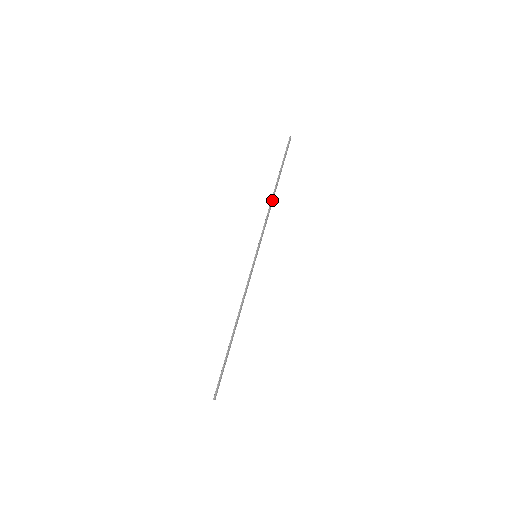
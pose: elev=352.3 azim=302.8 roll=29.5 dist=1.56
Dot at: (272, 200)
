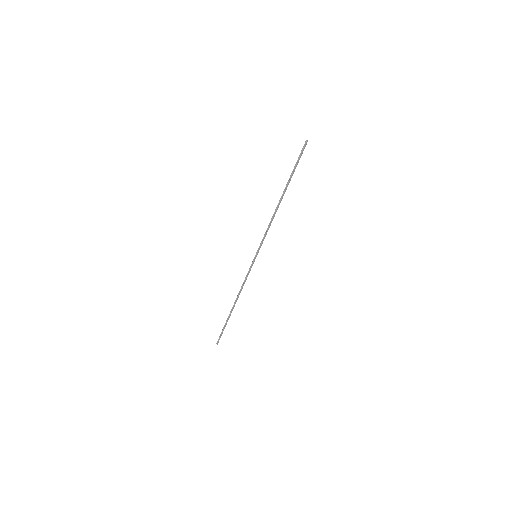
Dot at: (276, 209)
